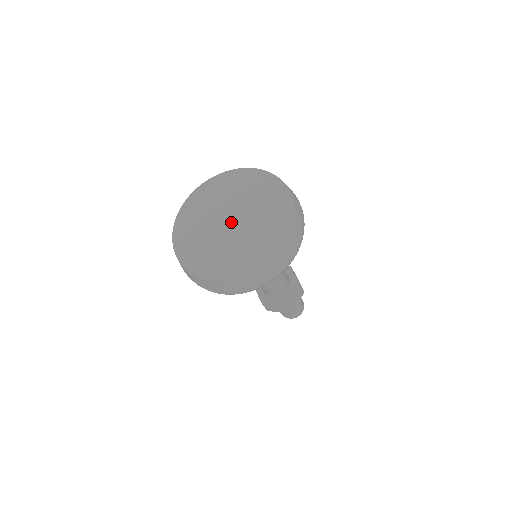
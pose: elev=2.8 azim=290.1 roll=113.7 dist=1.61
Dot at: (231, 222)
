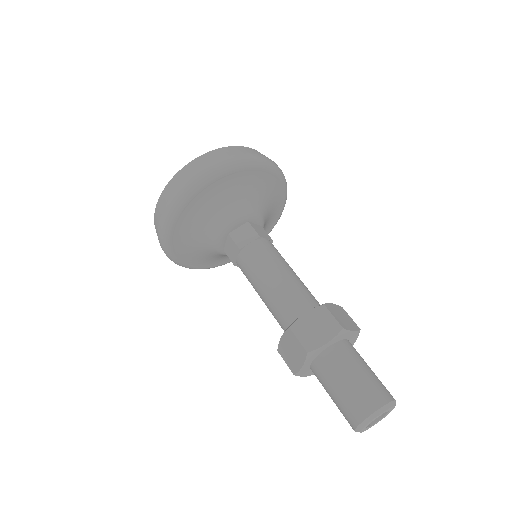
Dot at: occluded
